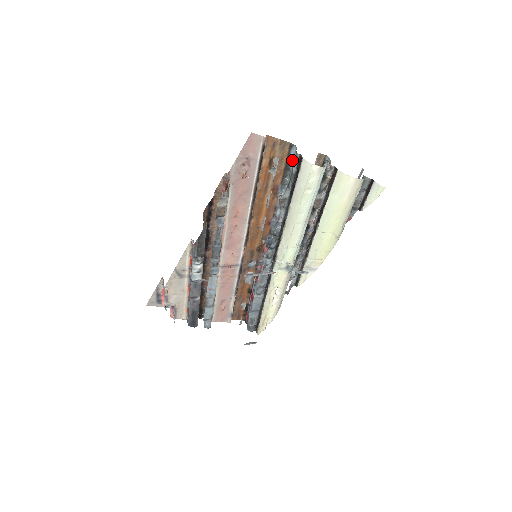
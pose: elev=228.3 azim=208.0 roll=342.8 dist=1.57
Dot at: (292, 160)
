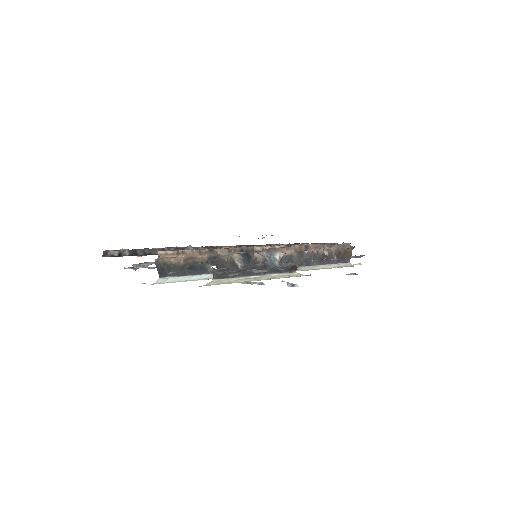
Dot at: occluded
